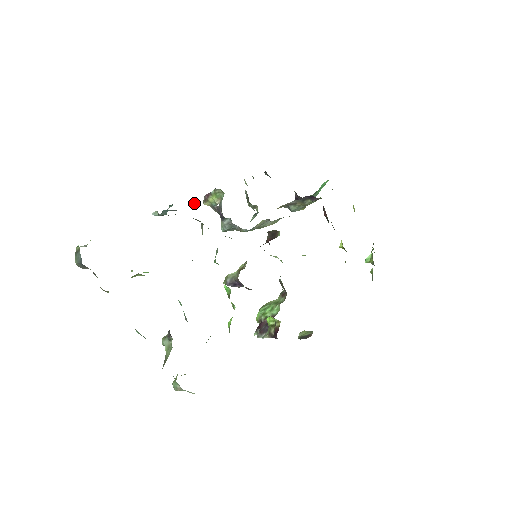
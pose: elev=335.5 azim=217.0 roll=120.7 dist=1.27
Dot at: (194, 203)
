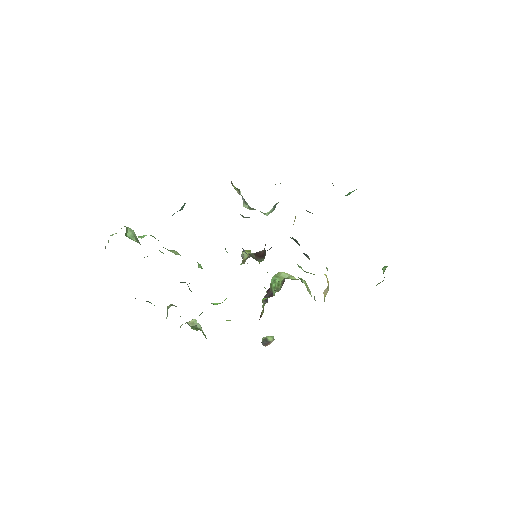
Dot at: occluded
